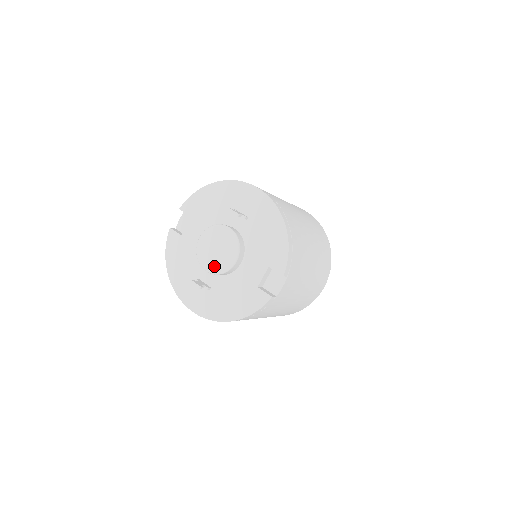
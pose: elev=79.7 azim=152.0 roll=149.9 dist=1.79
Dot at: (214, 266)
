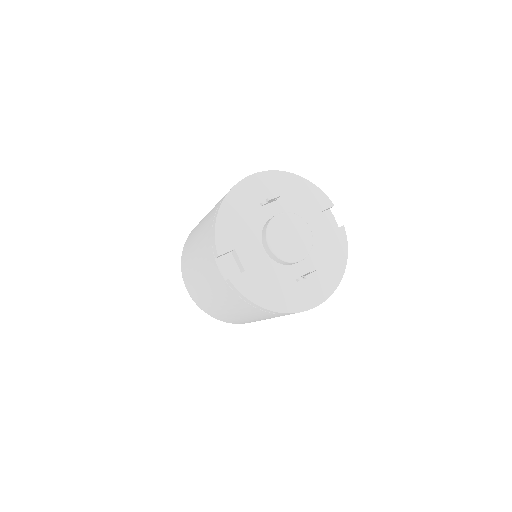
Dot at: (303, 249)
